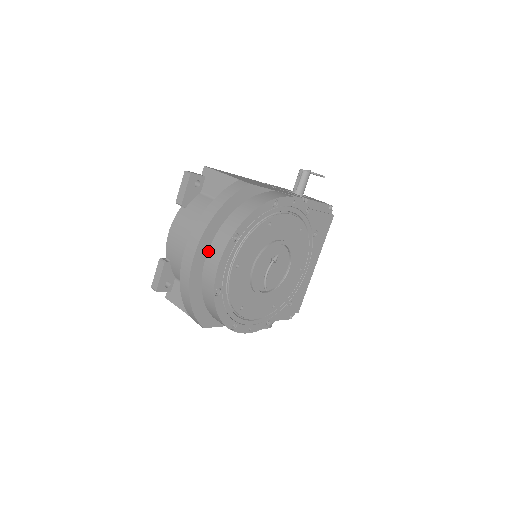
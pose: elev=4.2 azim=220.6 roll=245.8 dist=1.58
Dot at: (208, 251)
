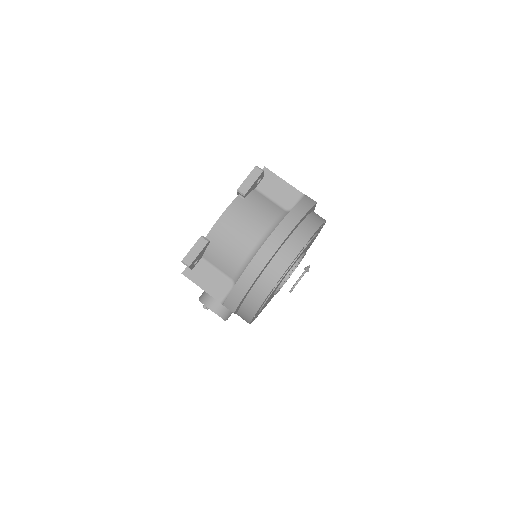
Dot at: (280, 248)
